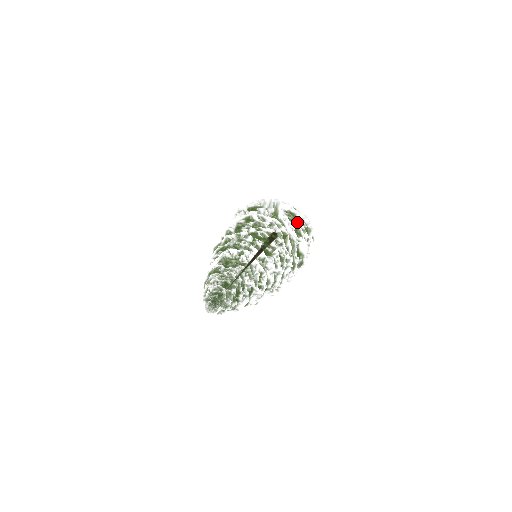
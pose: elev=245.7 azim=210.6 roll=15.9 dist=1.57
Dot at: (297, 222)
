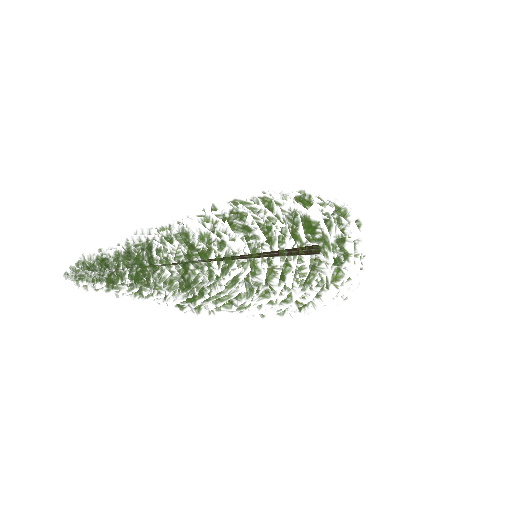
Dot at: (306, 197)
